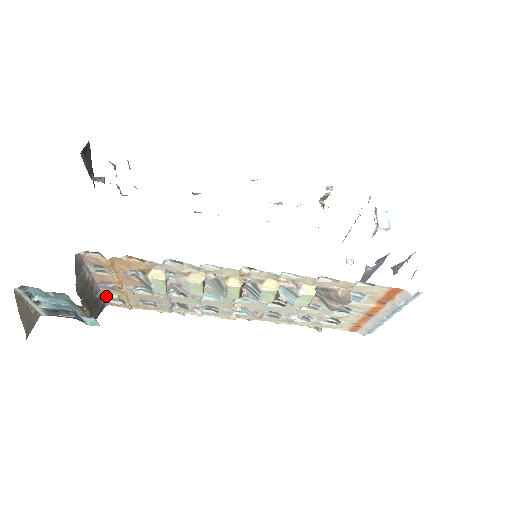
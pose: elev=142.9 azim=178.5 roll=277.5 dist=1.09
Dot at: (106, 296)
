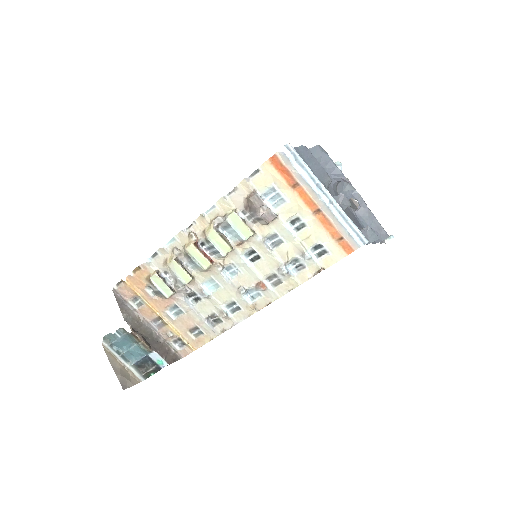
Dot at: (170, 342)
